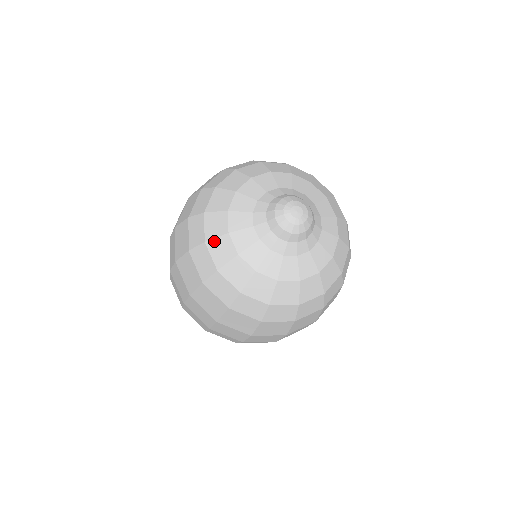
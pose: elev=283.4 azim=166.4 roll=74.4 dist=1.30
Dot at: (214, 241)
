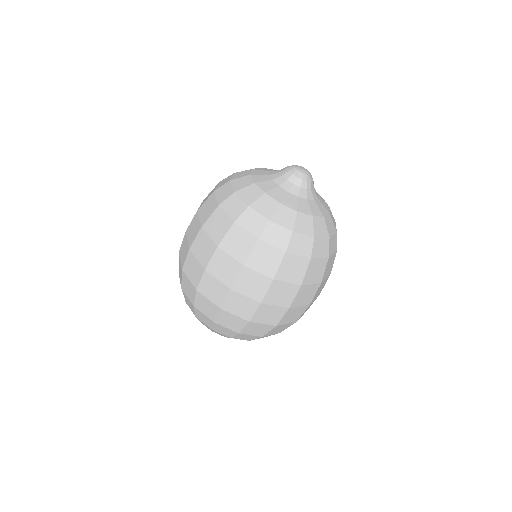
Dot at: (275, 215)
